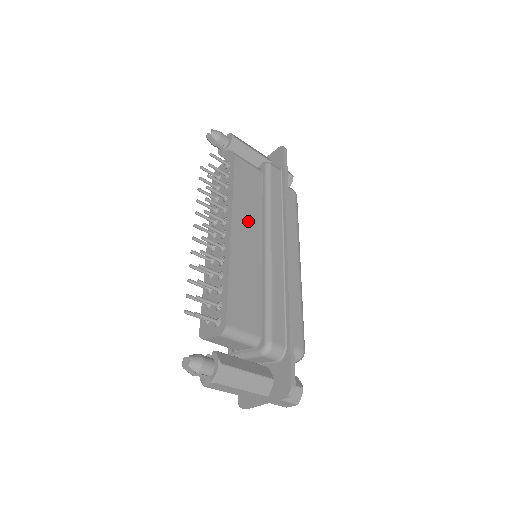
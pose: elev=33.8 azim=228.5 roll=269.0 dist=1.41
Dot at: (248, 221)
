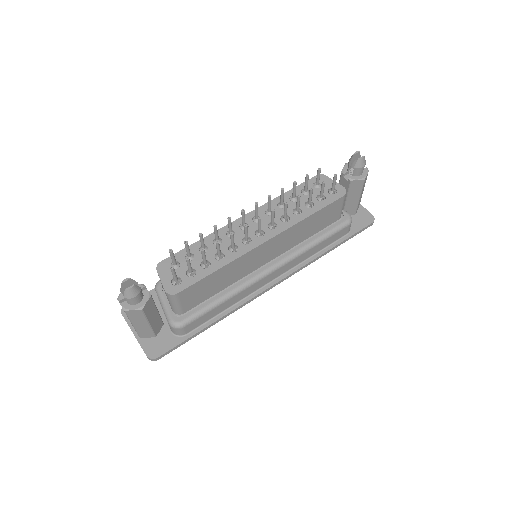
Dot at: (283, 244)
